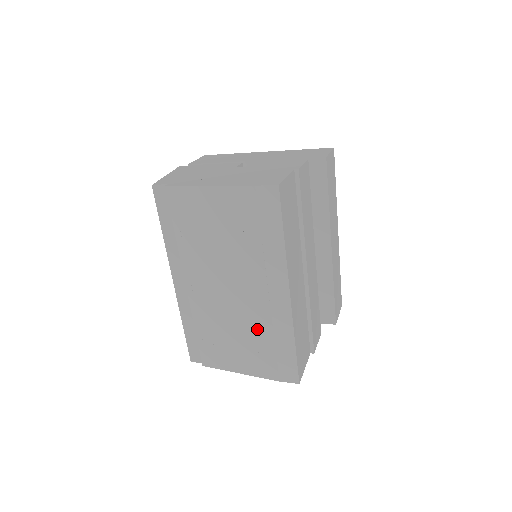
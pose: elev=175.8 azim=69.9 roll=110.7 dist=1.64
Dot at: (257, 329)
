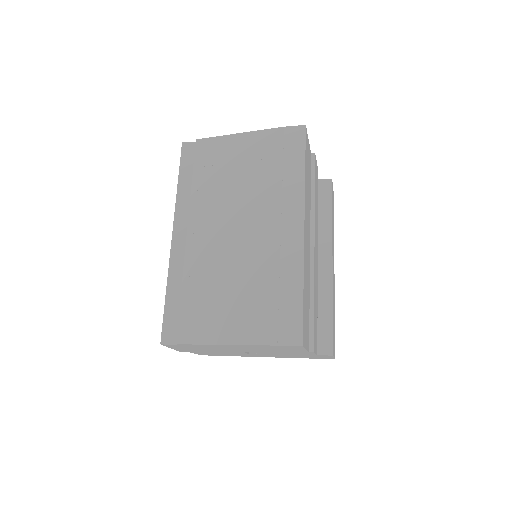
Dot at: (260, 274)
